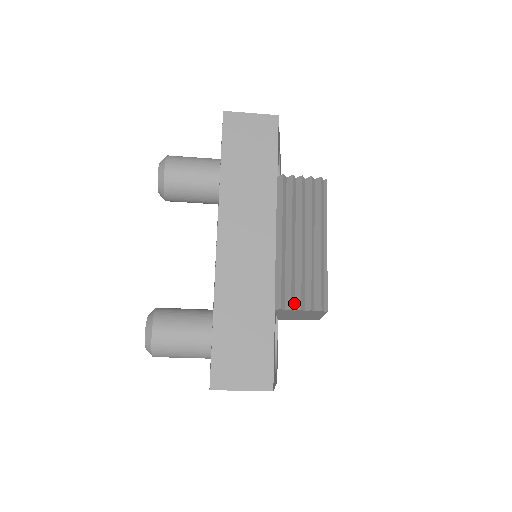
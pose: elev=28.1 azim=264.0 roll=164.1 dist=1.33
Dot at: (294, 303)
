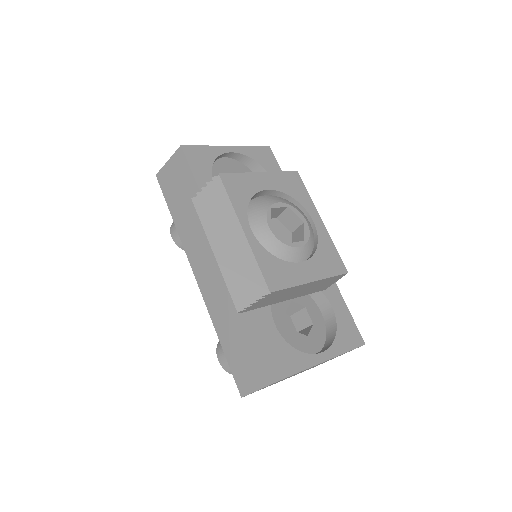
Dot at: occluded
